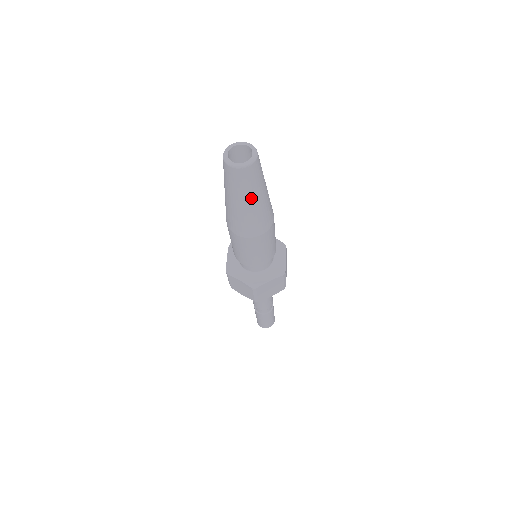
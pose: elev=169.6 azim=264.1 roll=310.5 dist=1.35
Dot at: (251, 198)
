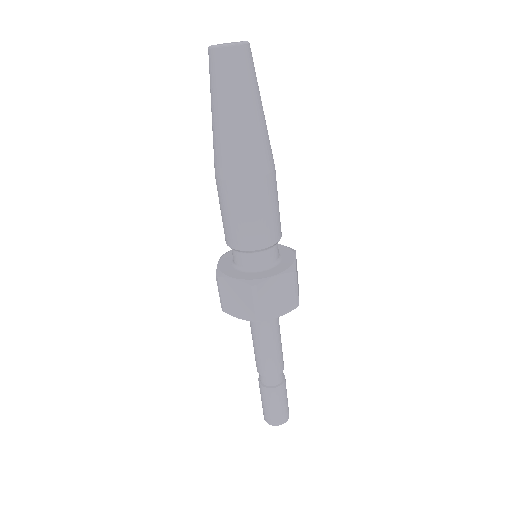
Dot at: (243, 103)
